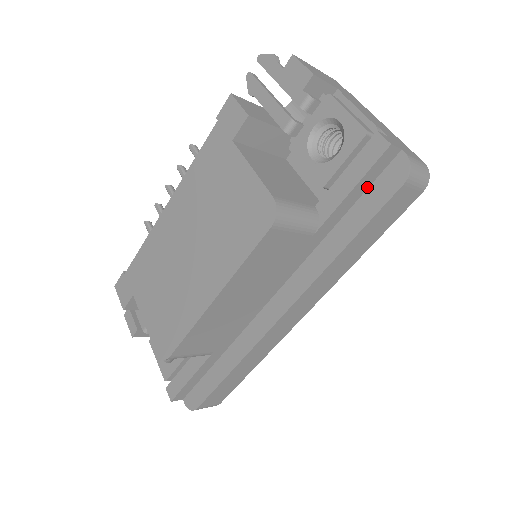
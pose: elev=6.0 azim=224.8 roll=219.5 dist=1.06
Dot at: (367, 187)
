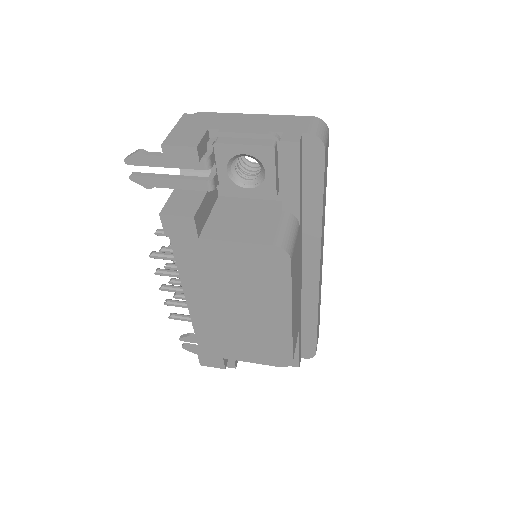
Dot at: (301, 170)
